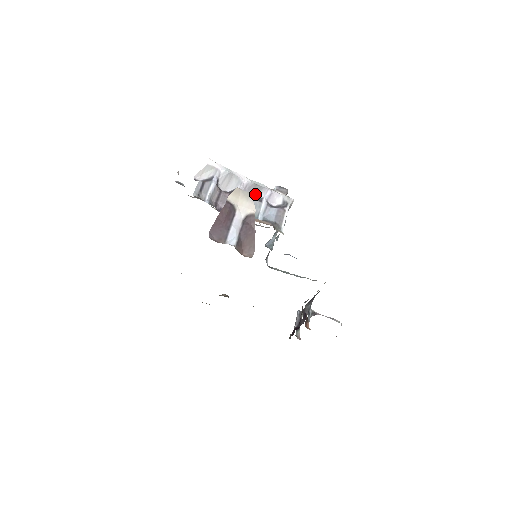
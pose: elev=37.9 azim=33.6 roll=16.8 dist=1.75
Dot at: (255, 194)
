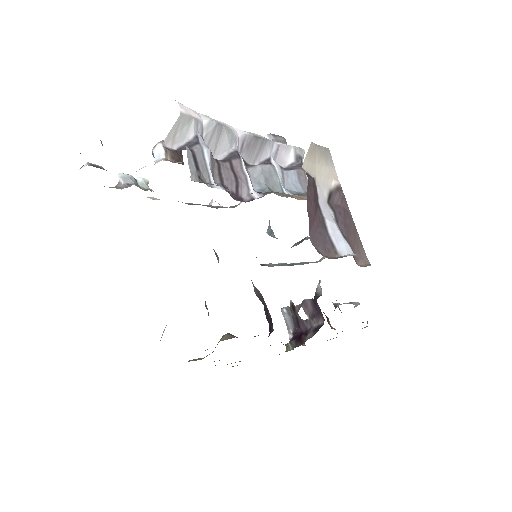
Dot at: (257, 154)
